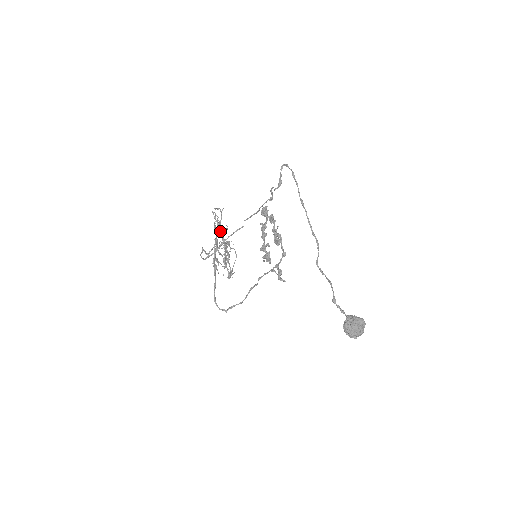
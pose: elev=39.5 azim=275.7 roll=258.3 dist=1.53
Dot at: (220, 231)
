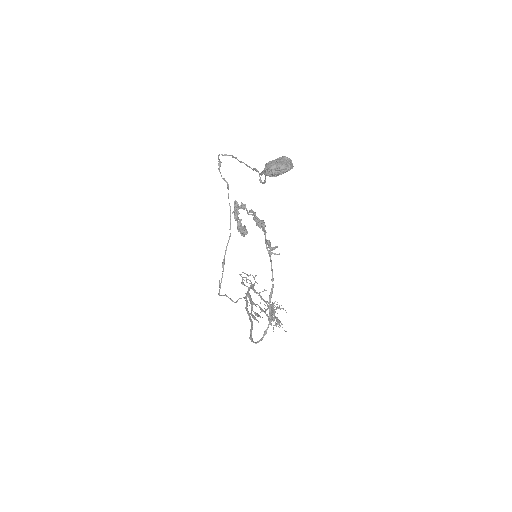
Dot at: (255, 290)
